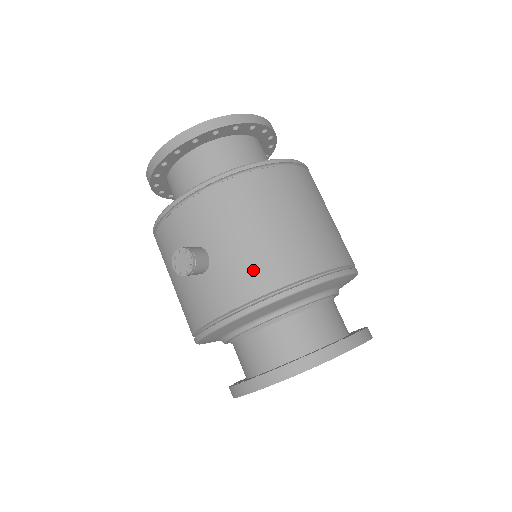
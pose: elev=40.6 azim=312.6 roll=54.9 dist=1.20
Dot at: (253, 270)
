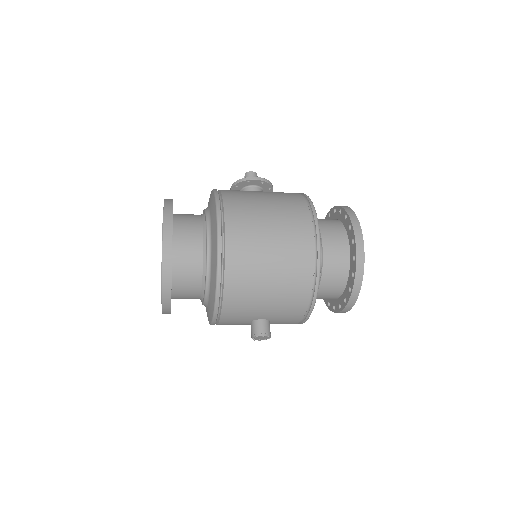
Dot at: (290, 304)
